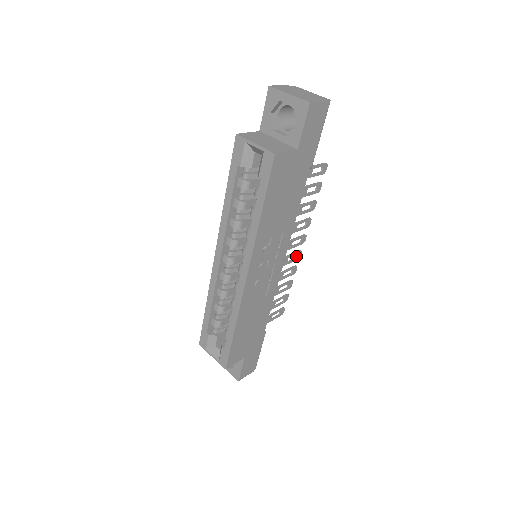
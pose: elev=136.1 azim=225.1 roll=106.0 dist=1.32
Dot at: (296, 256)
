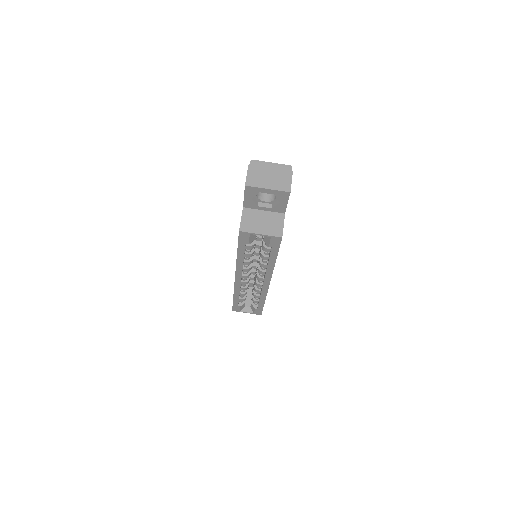
Dot at: occluded
